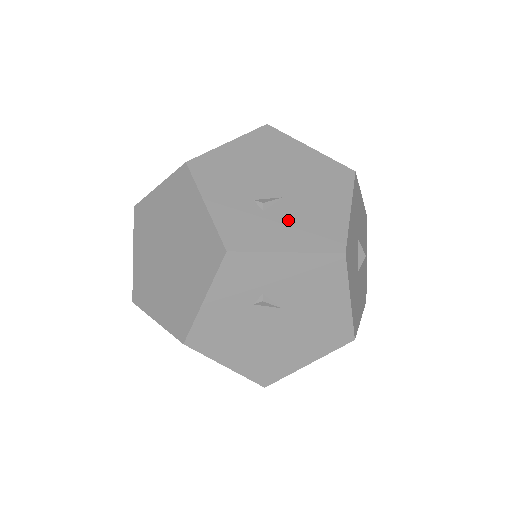
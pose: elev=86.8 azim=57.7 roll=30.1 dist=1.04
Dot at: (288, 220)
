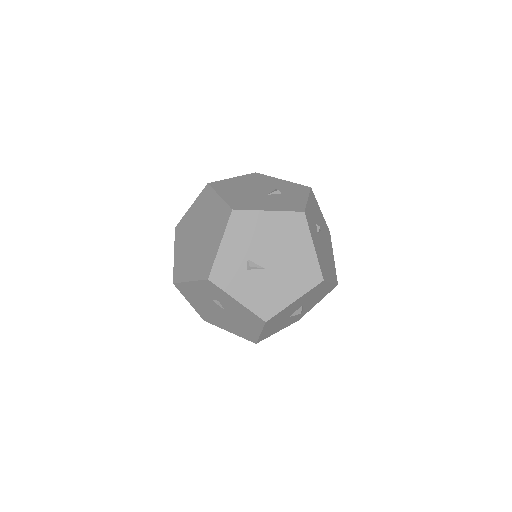
Dot at: (255, 284)
